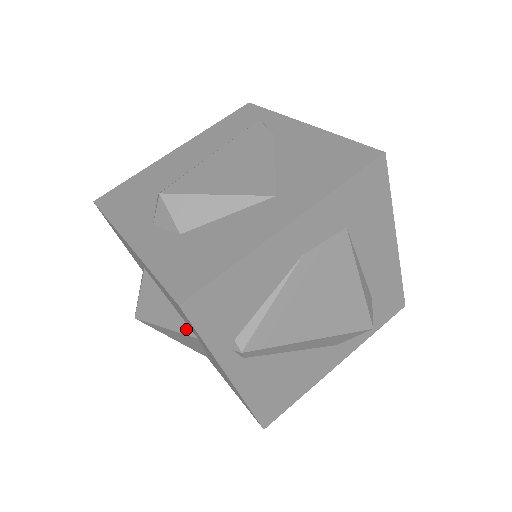
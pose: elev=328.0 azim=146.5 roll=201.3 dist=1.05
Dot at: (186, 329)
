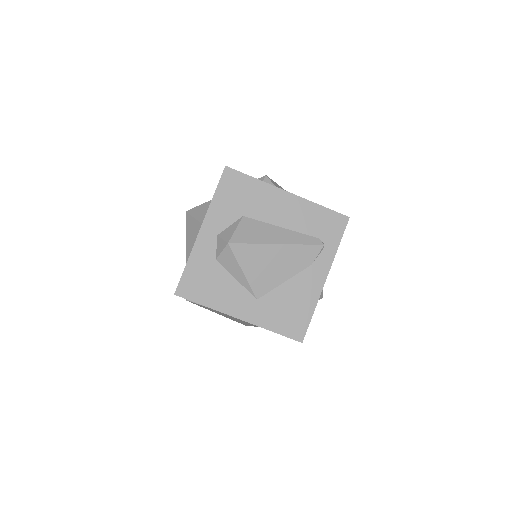
Dot at: occluded
